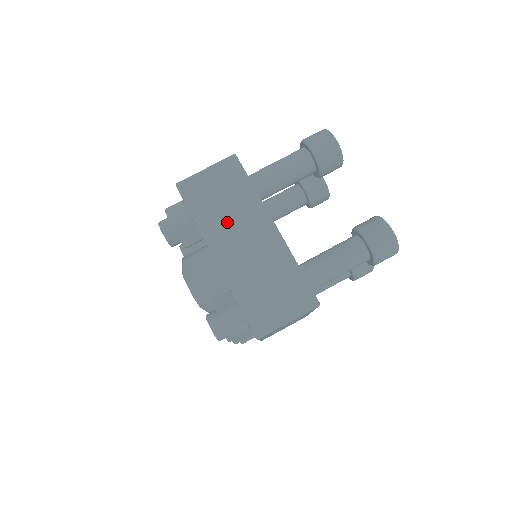
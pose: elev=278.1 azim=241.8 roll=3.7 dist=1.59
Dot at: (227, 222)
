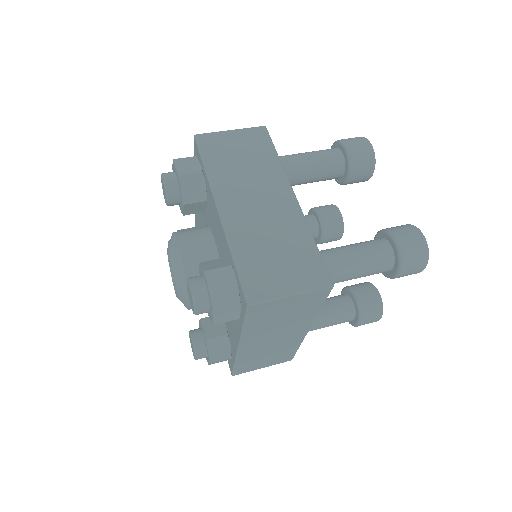
Dot at: (242, 180)
